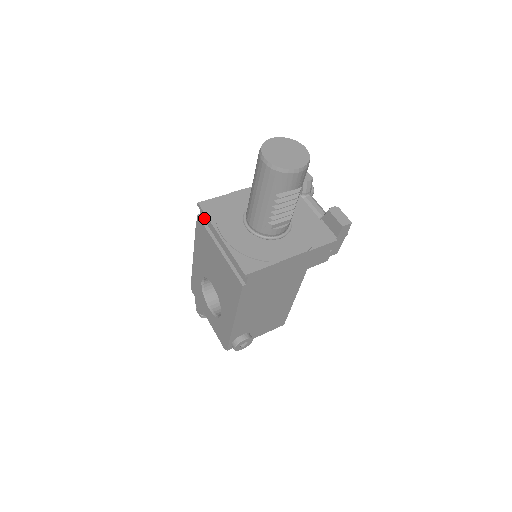
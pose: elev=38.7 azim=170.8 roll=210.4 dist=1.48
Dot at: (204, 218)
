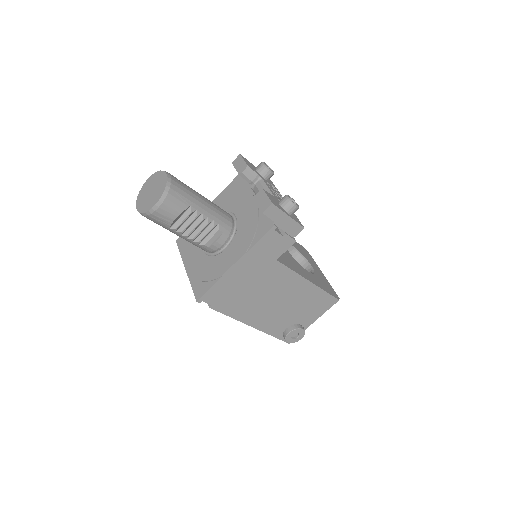
Dot at: occluded
